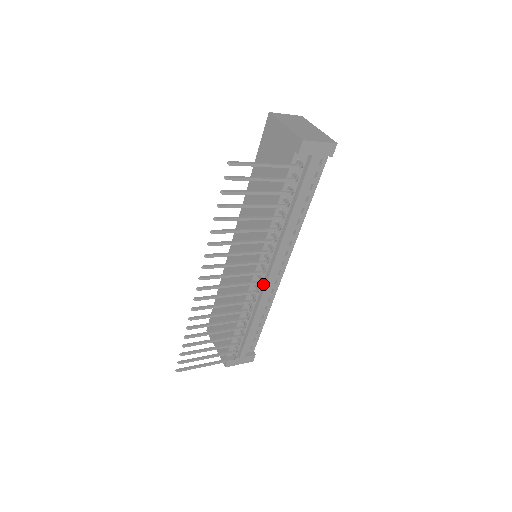
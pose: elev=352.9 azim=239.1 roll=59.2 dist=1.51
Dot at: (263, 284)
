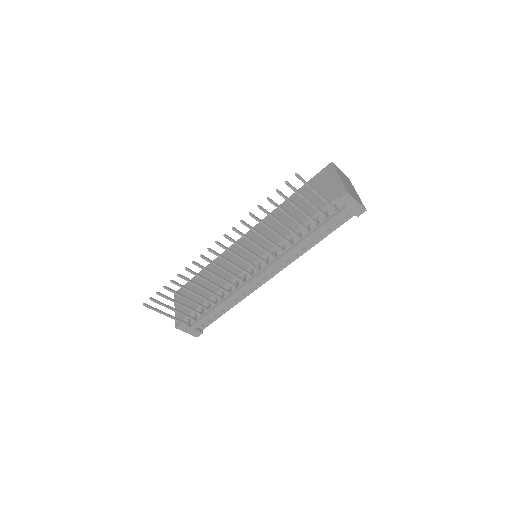
Dot at: (249, 279)
